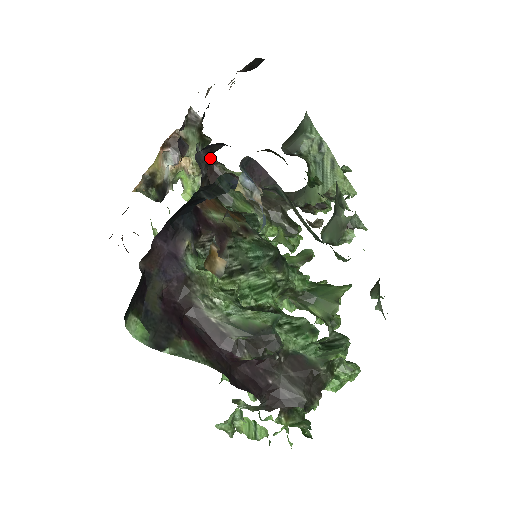
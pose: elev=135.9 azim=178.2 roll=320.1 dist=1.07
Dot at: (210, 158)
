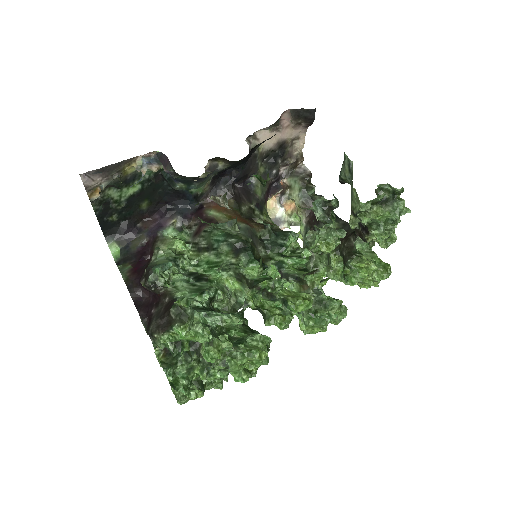
Dot at: occluded
